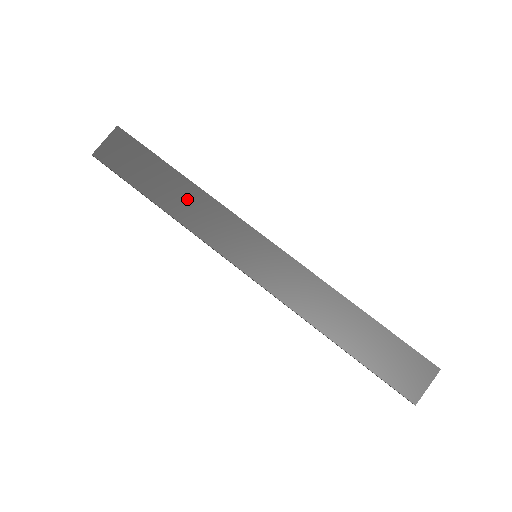
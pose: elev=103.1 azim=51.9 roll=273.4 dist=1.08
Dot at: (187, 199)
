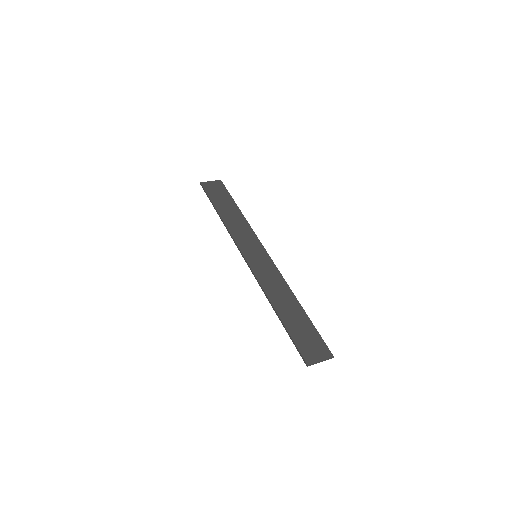
Dot at: (235, 218)
